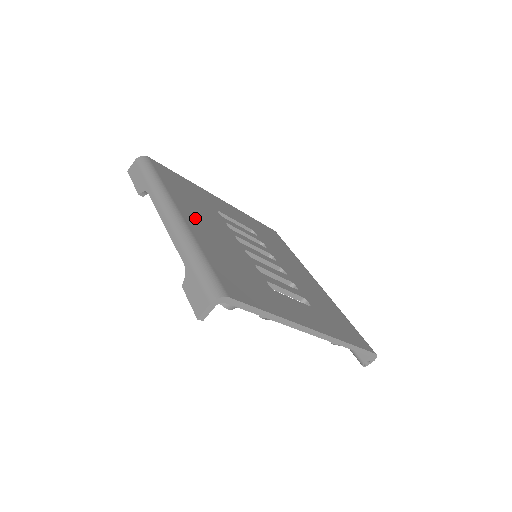
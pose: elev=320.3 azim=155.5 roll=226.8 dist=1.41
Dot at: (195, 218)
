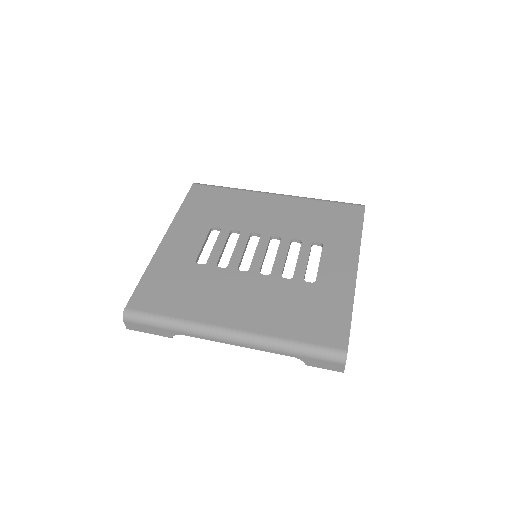
Dot at: (231, 312)
